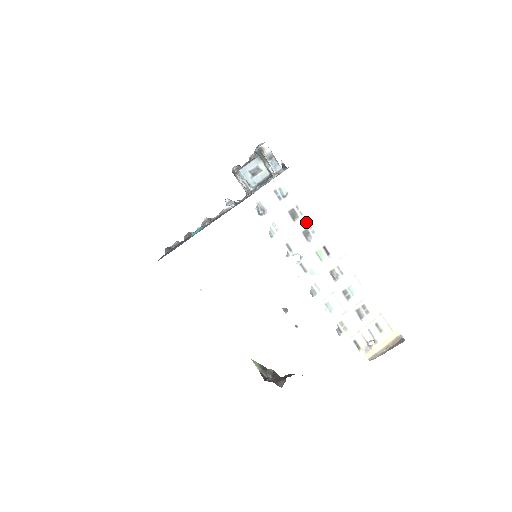
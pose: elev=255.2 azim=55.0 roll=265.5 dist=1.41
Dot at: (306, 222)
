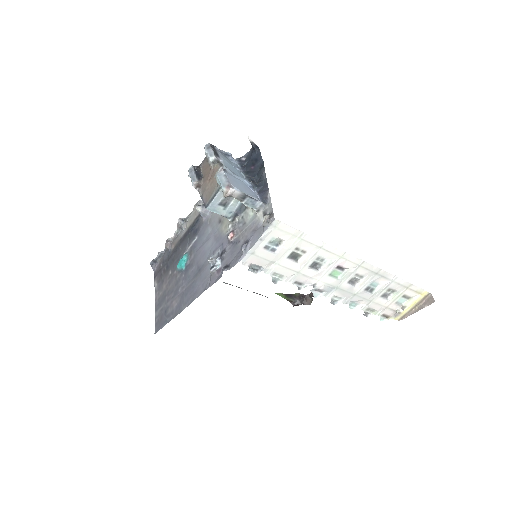
Dot at: (311, 257)
